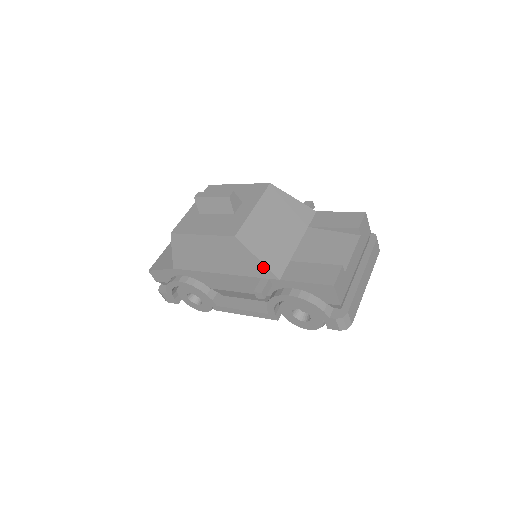
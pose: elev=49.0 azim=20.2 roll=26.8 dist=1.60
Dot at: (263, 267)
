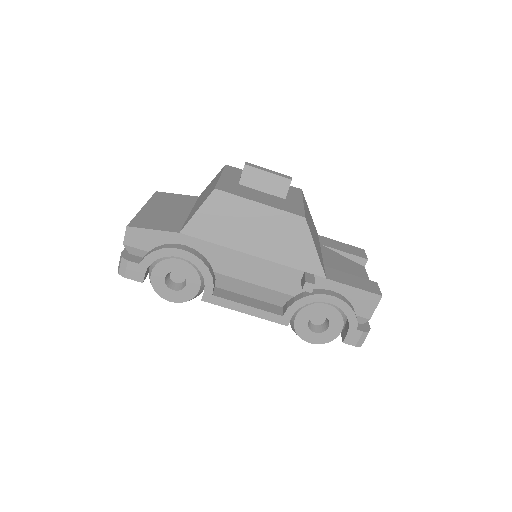
Dot at: (316, 260)
